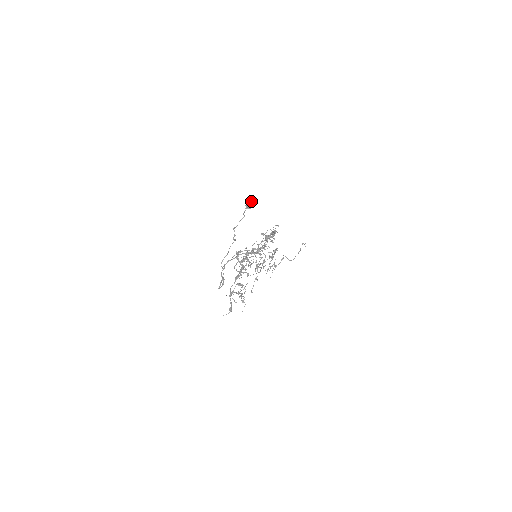
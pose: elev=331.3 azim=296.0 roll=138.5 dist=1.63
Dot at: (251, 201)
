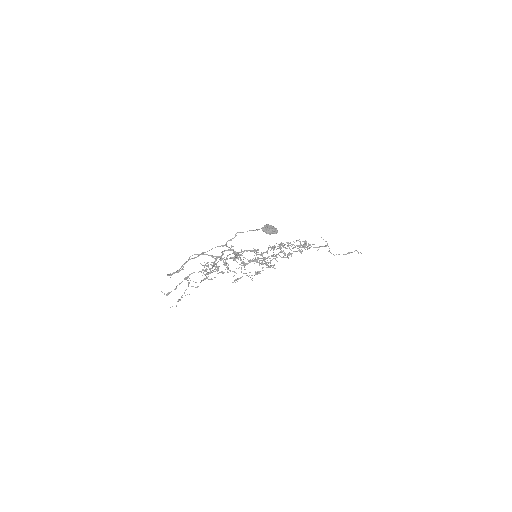
Dot at: (270, 228)
